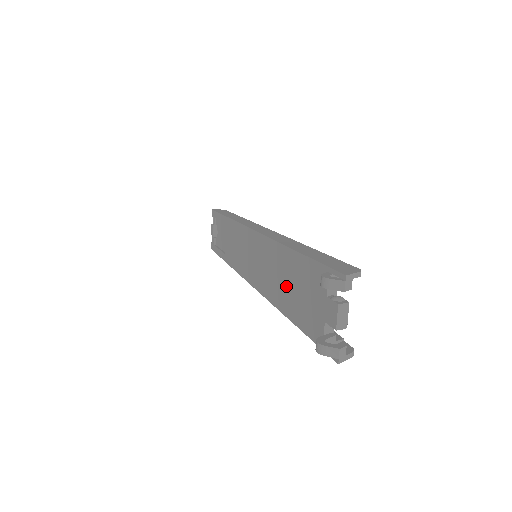
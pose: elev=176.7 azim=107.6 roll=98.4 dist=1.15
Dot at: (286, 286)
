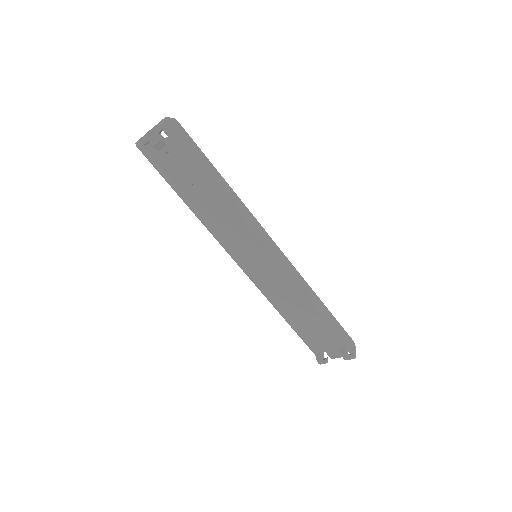
Dot at: (299, 317)
